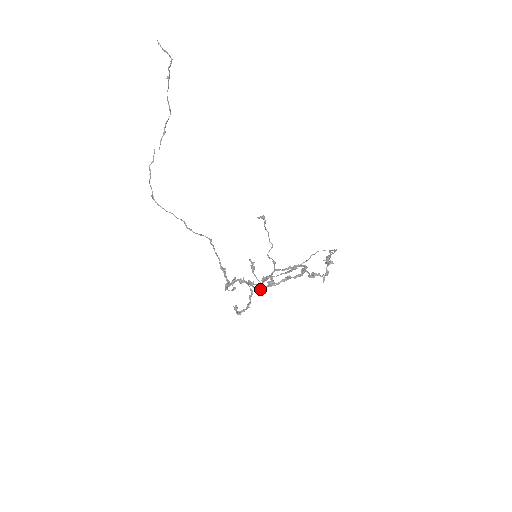
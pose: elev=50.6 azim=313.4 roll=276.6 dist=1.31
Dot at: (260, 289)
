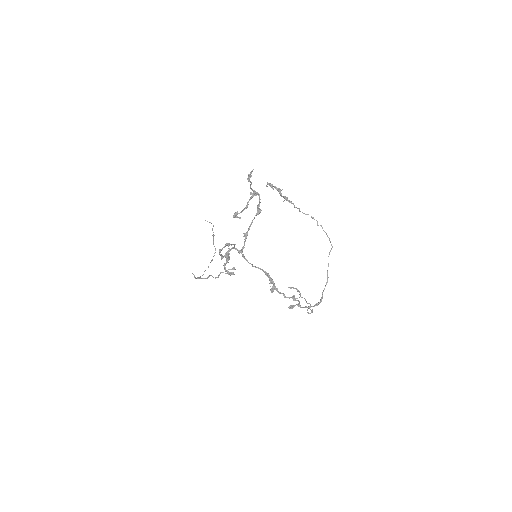
Dot at: (272, 287)
